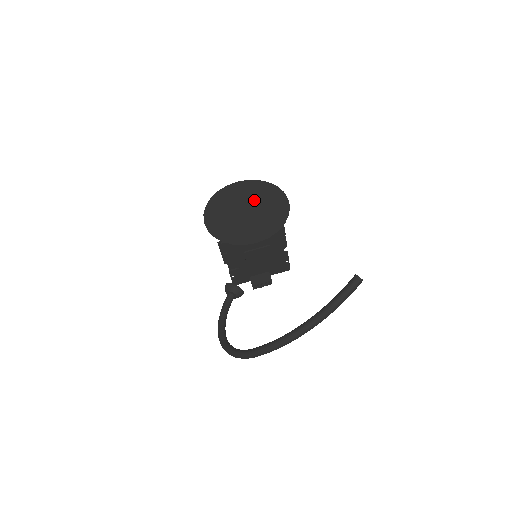
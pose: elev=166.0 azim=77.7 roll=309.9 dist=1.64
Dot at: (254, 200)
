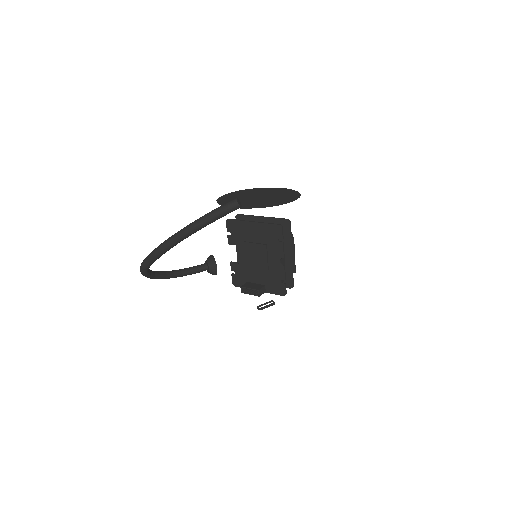
Dot at: (273, 195)
